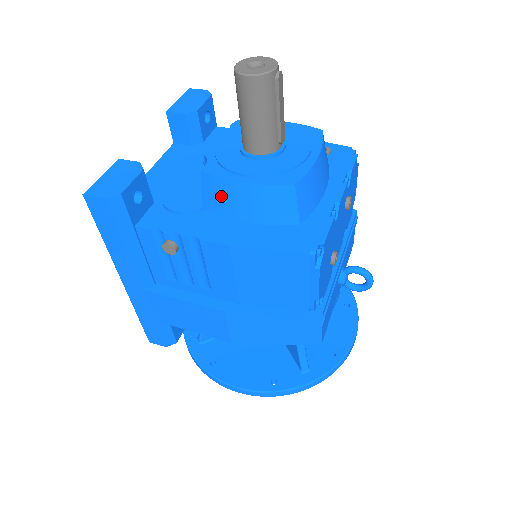
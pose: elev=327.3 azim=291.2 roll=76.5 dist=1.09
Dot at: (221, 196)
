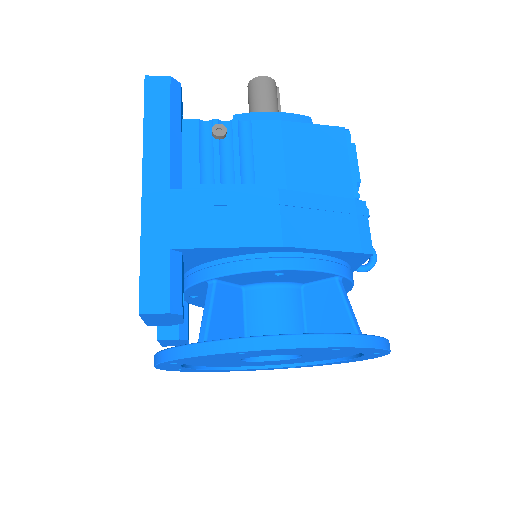
Dot at: occluded
